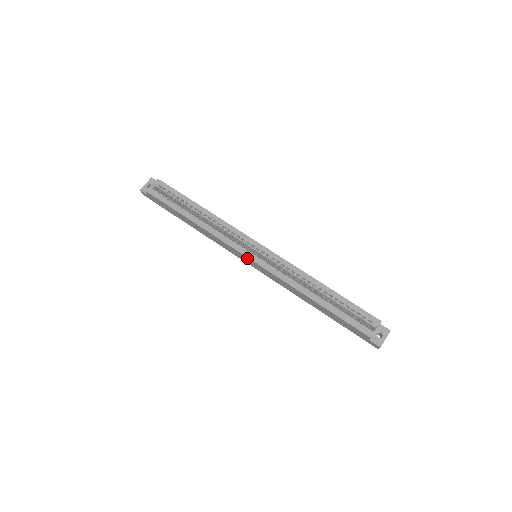
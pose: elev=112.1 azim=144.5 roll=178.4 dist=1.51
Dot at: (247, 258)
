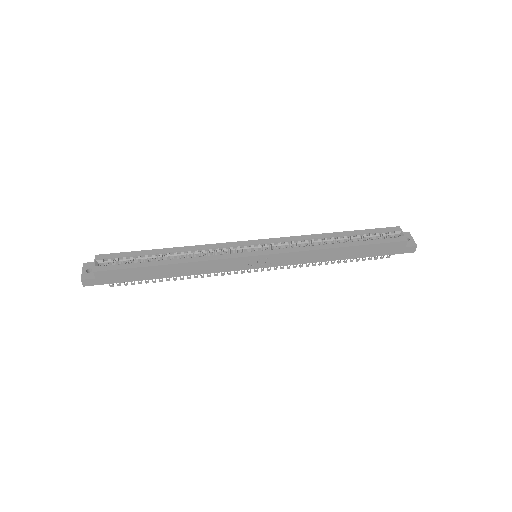
Dot at: (254, 258)
